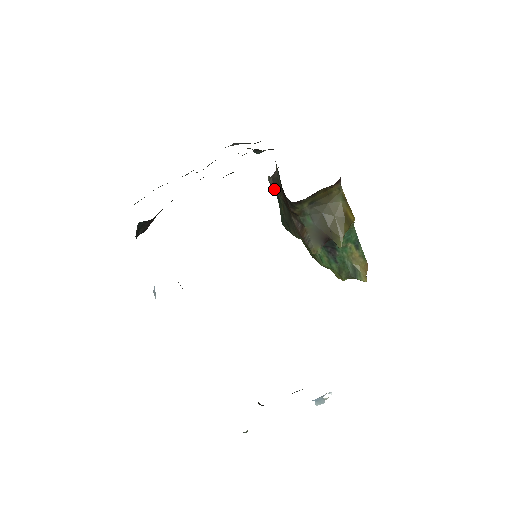
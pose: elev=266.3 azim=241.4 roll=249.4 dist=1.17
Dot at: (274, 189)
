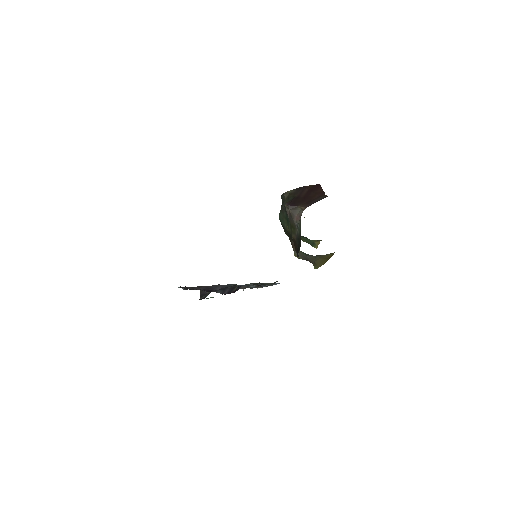
Dot at: (287, 214)
